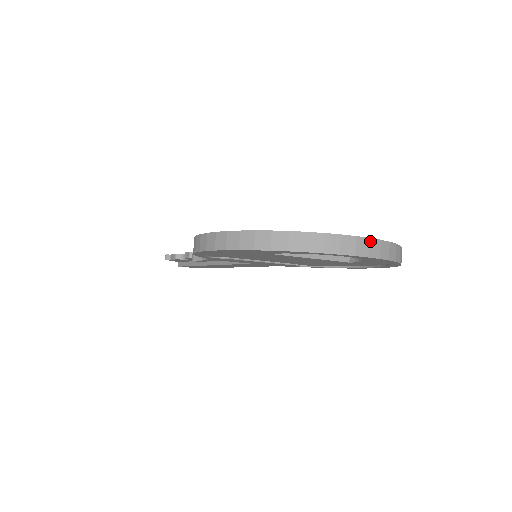
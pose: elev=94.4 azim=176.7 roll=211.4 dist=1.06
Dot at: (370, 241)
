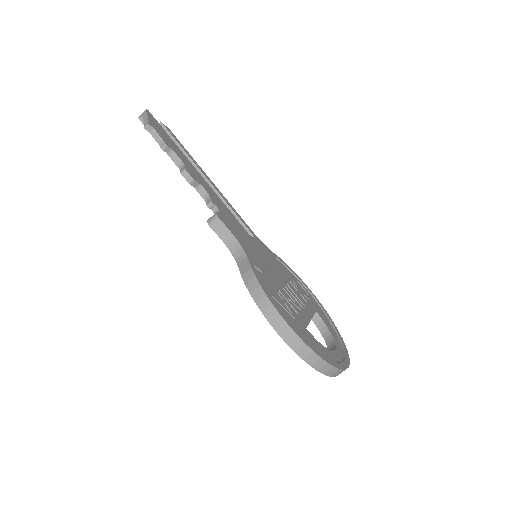
Dot at: (348, 365)
